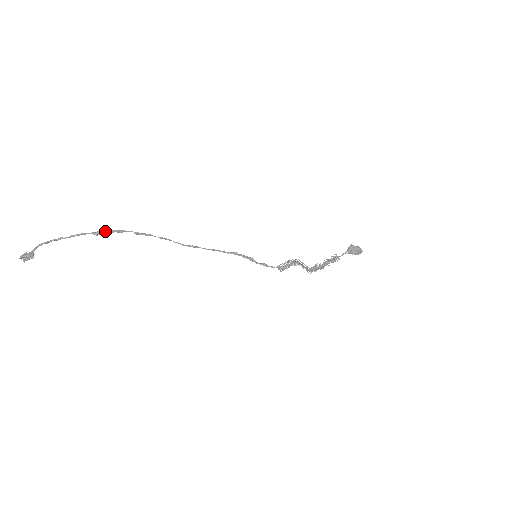
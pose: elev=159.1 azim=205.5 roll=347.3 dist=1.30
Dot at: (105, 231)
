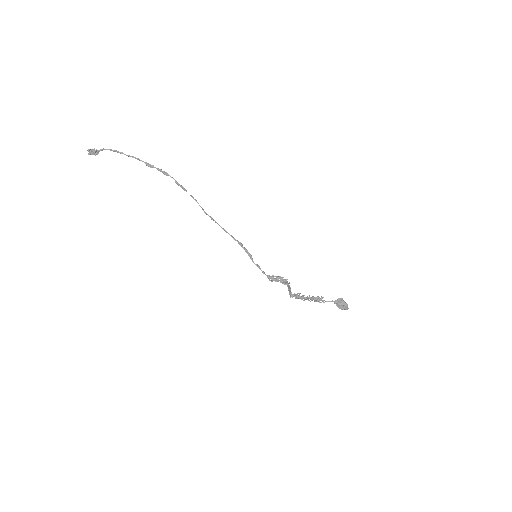
Dot at: (155, 167)
